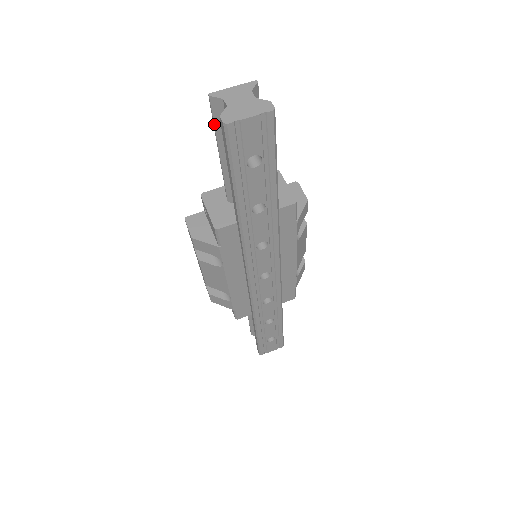
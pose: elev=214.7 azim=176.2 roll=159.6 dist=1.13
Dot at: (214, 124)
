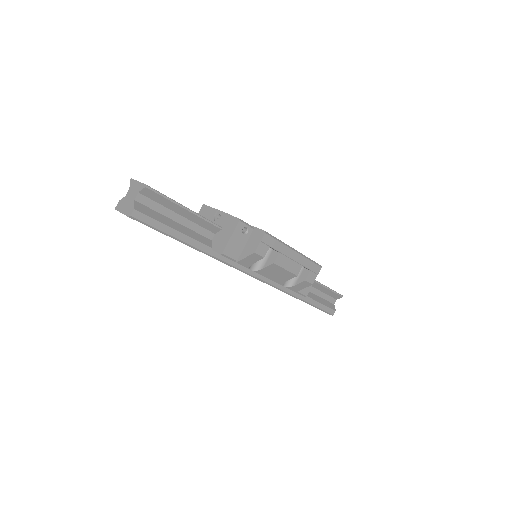
Dot at: occluded
